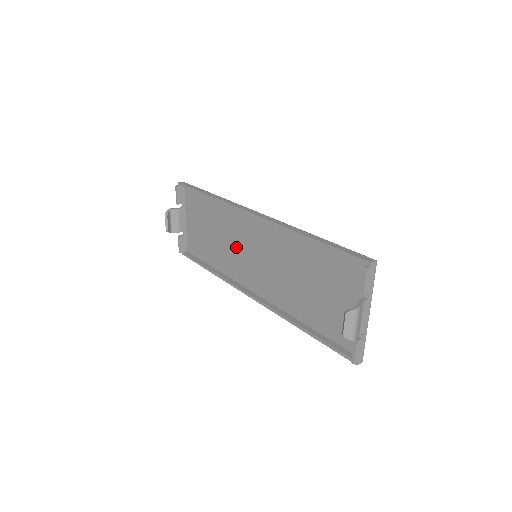
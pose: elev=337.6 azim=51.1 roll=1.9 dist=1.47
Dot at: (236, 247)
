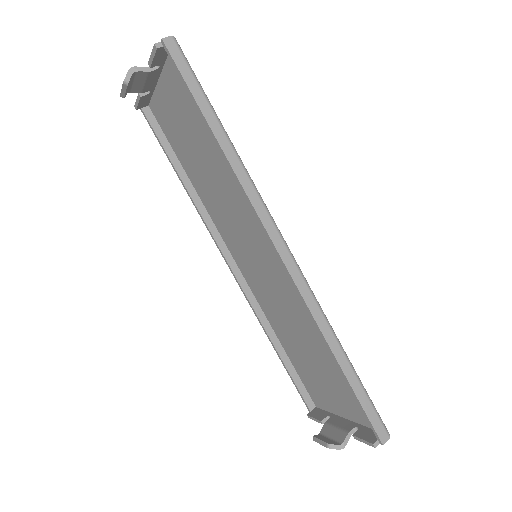
Dot at: (232, 214)
